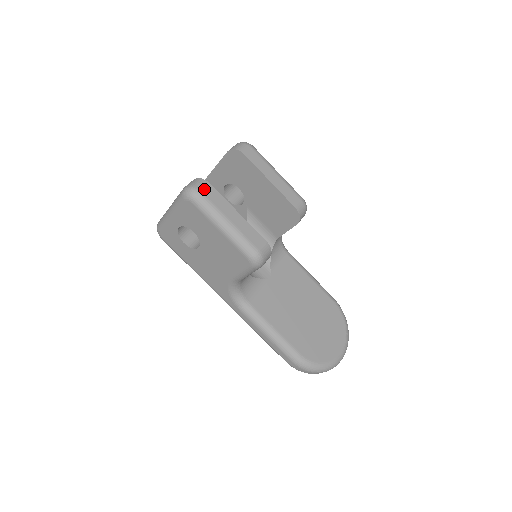
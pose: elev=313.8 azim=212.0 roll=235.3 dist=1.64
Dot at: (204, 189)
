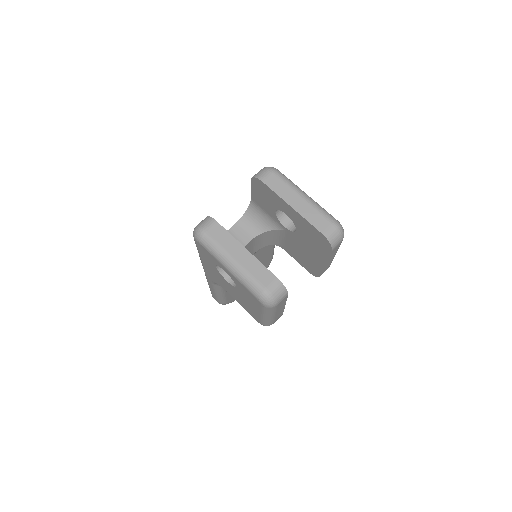
Dot at: occluded
